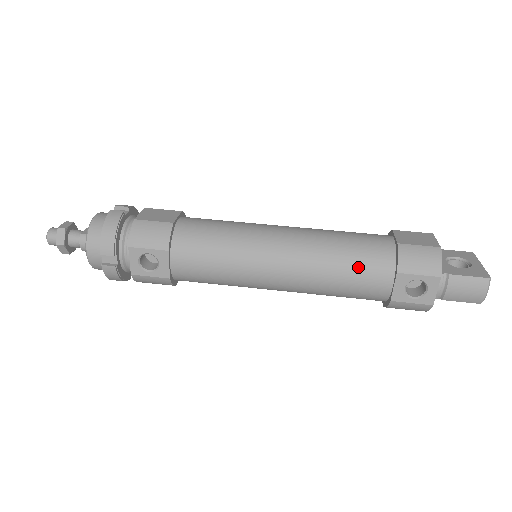
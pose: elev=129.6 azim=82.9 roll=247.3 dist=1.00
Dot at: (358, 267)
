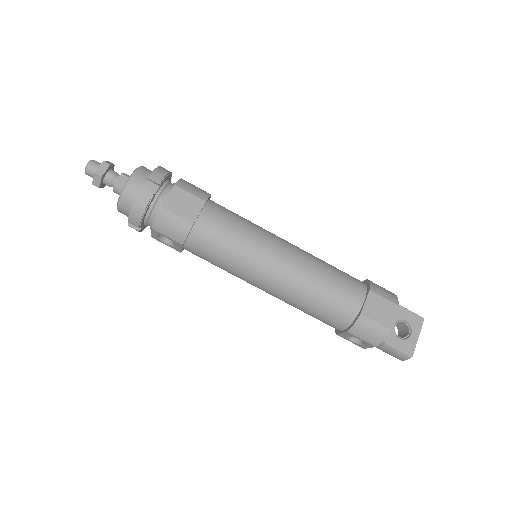
Dot at: (323, 314)
